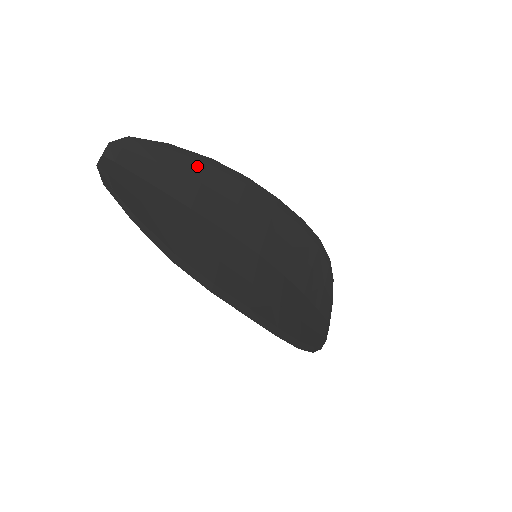
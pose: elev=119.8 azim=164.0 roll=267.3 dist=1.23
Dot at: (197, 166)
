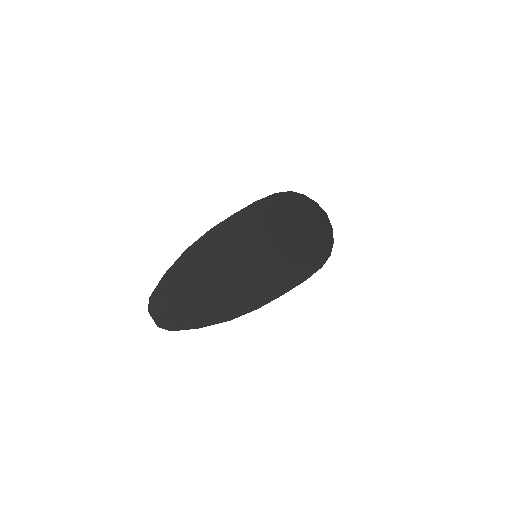
Dot at: (186, 264)
